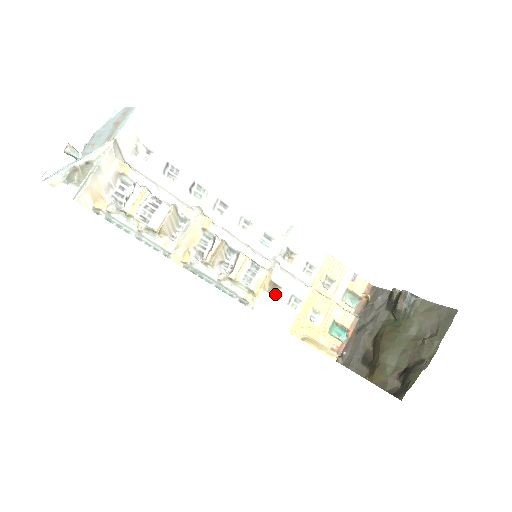
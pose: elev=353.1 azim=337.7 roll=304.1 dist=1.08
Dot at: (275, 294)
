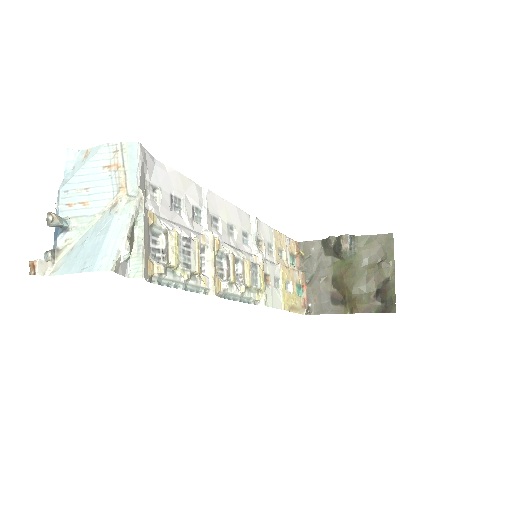
Dot at: (267, 283)
